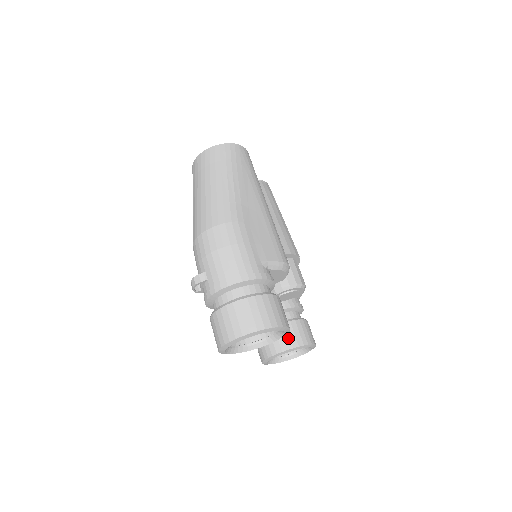
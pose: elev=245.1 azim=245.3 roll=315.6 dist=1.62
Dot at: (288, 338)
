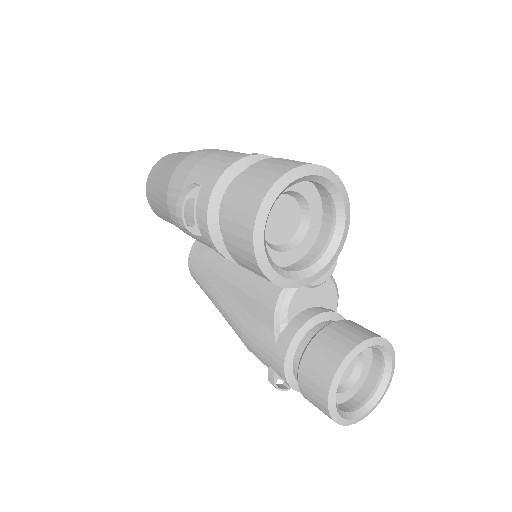
Dot at: (349, 334)
